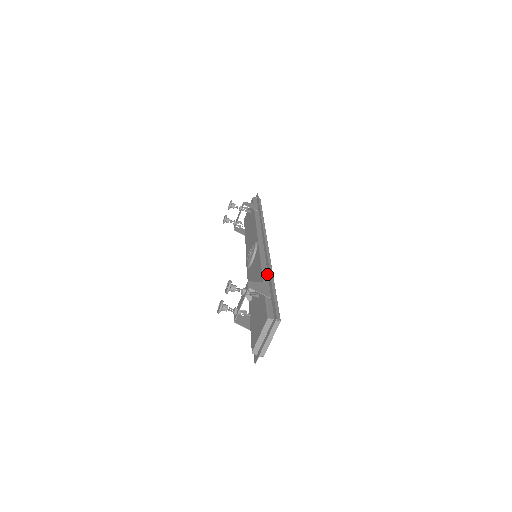
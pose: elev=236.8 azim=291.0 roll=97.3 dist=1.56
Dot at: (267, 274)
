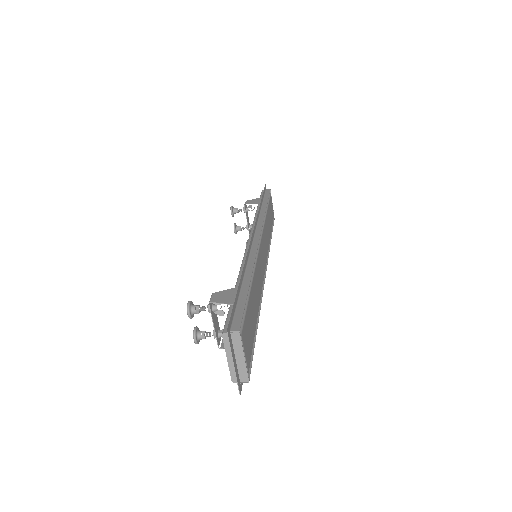
Dot at: (244, 275)
